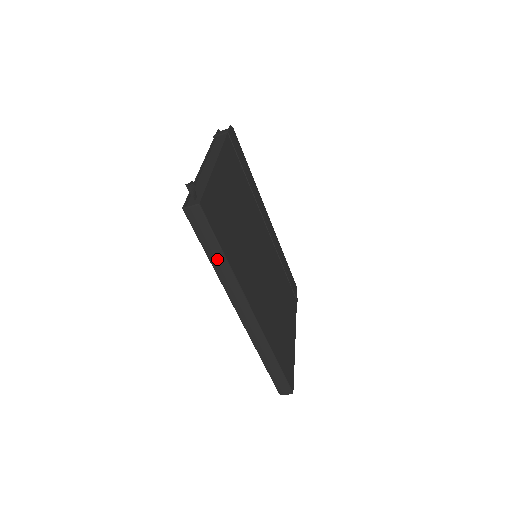
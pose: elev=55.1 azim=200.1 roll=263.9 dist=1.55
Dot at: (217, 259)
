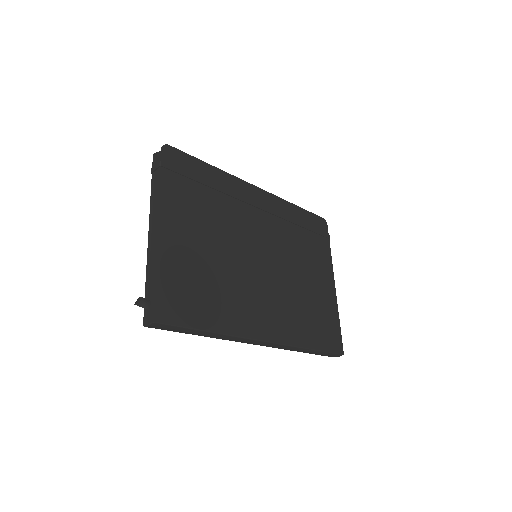
Dot at: (203, 334)
